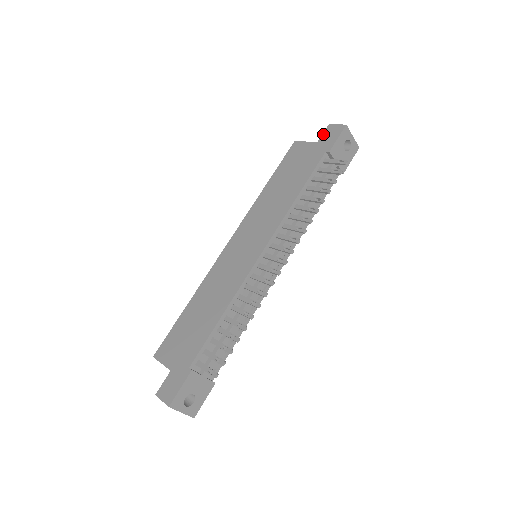
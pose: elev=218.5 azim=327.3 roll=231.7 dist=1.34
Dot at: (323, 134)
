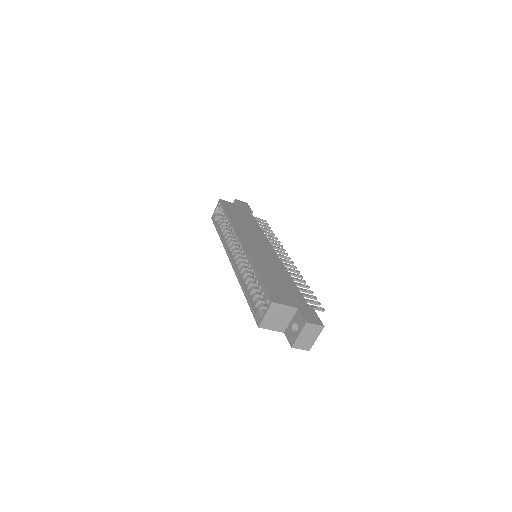
Dot at: (238, 202)
